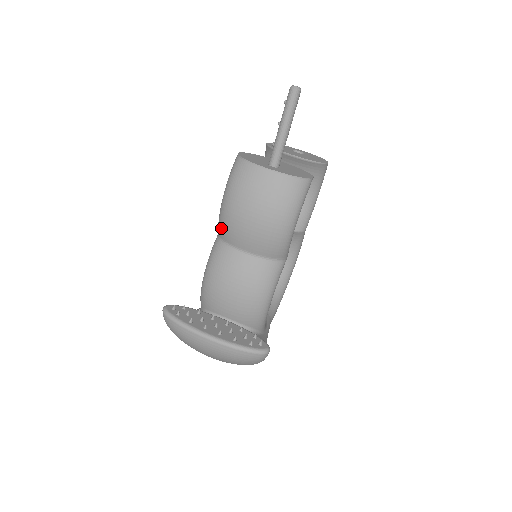
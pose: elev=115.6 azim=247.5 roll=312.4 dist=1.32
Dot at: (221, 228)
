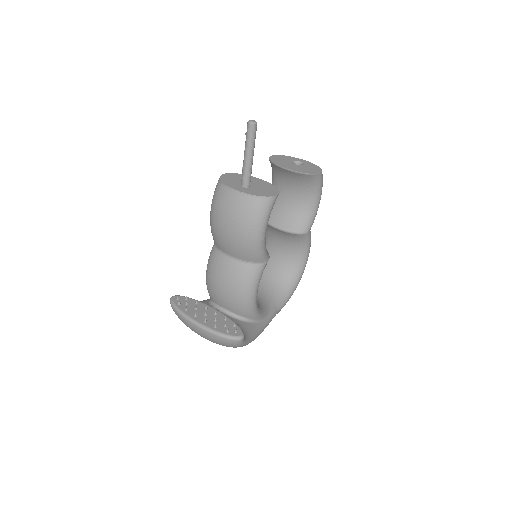
Dot at: occluded
